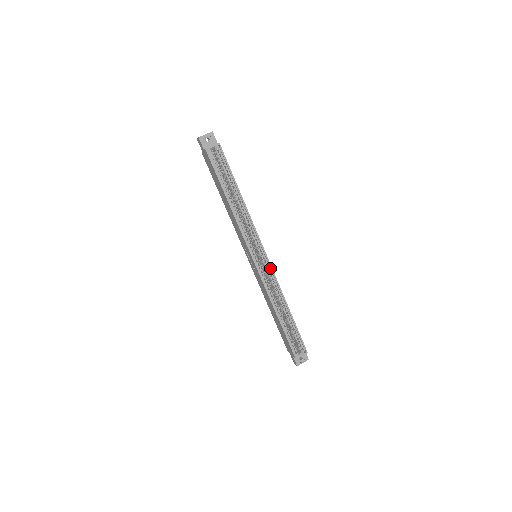
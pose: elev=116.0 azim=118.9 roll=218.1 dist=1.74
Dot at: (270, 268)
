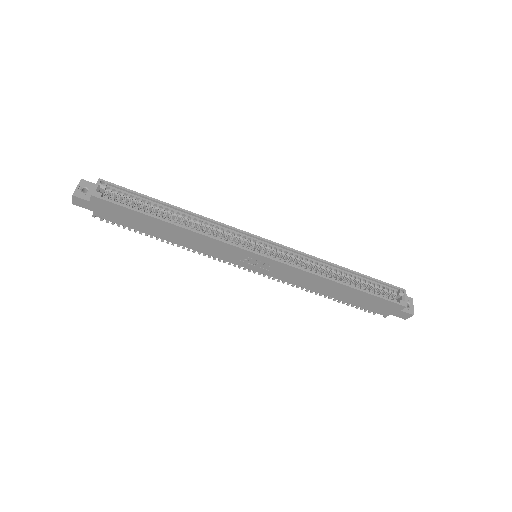
Dot at: (282, 248)
